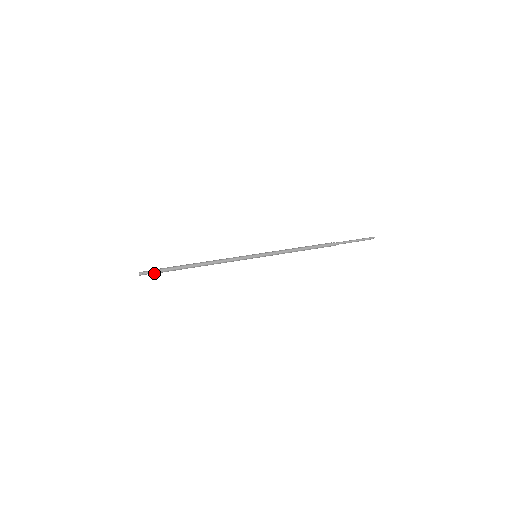
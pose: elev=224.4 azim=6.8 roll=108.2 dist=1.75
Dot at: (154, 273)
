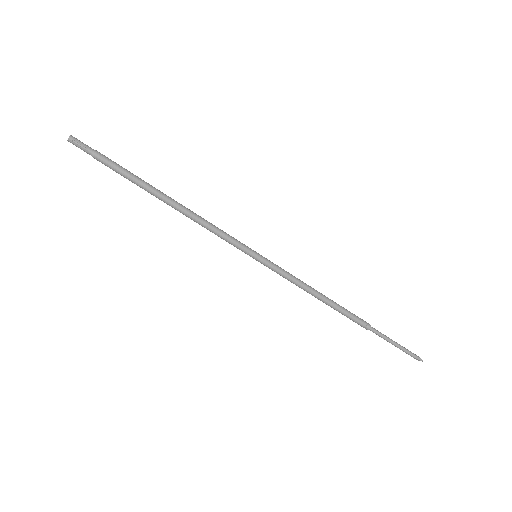
Dot at: (93, 155)
